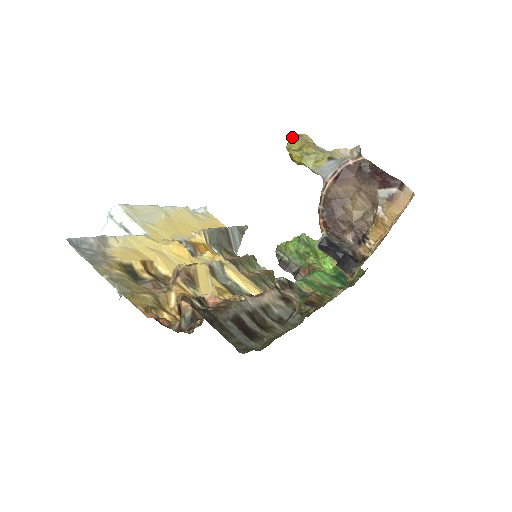
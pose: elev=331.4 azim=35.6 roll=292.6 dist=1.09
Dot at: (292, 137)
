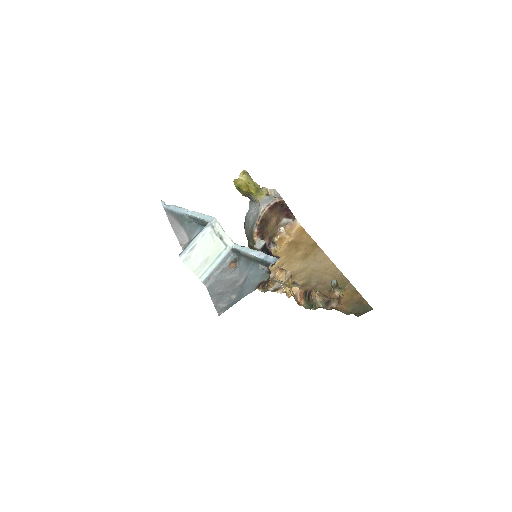
Dot at: (244, 172)
